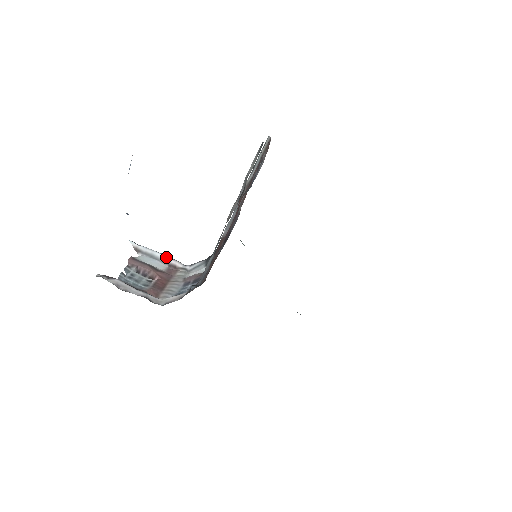
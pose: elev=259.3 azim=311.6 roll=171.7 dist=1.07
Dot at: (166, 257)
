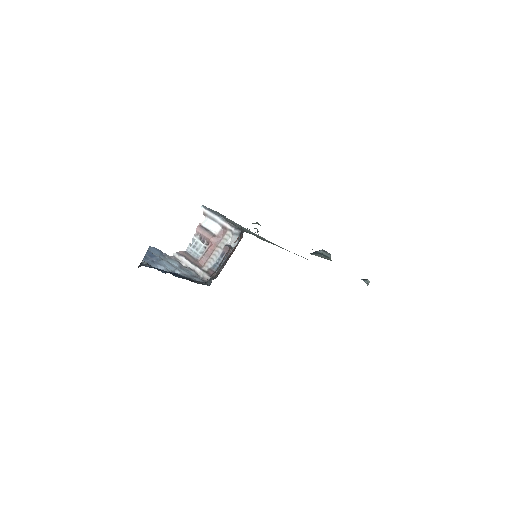
Dot at: (221, 220)
